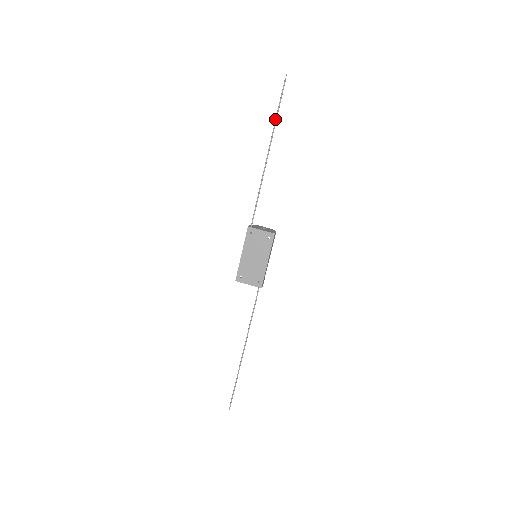
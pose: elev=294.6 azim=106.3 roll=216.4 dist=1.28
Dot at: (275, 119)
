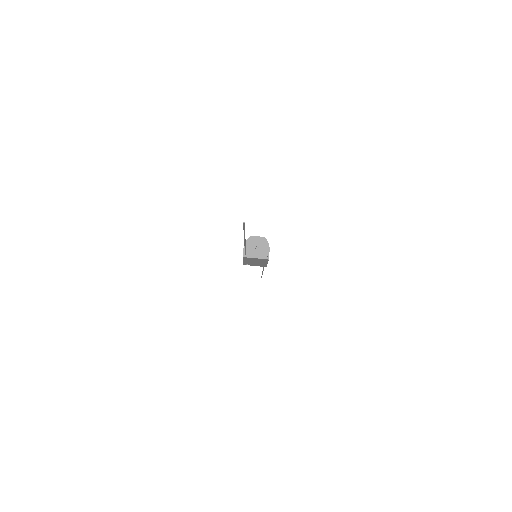
Dot at: occluded
